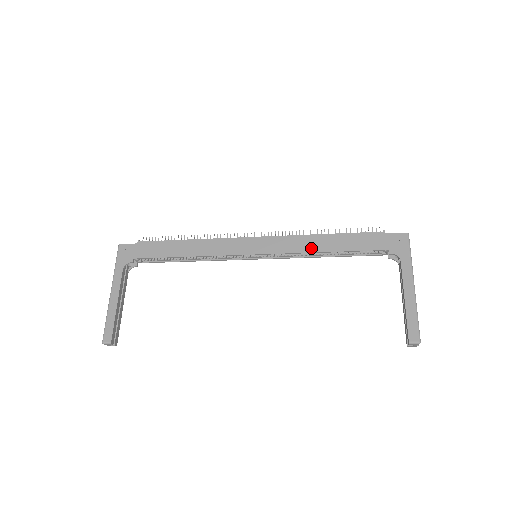
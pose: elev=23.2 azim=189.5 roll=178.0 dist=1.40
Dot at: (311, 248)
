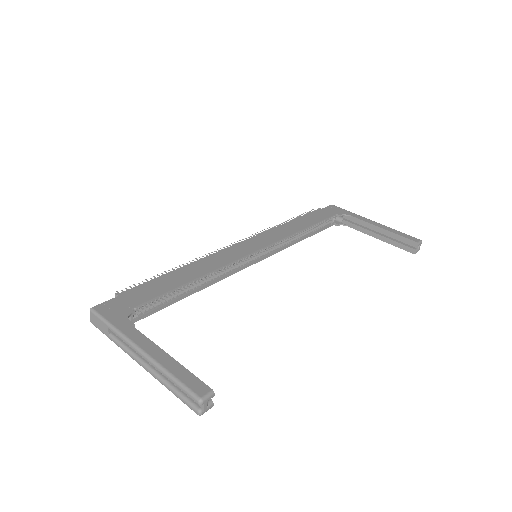
Dot at: (292, 231)
